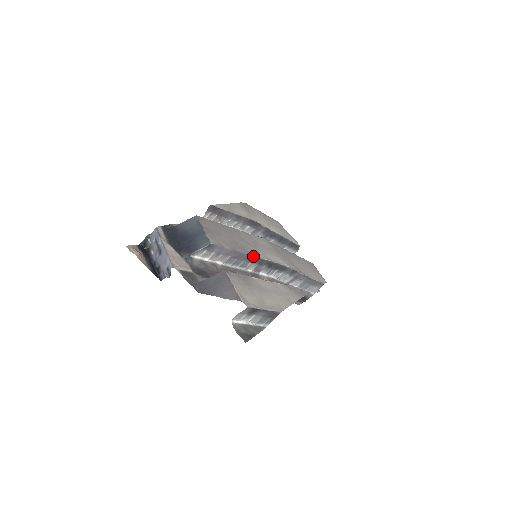
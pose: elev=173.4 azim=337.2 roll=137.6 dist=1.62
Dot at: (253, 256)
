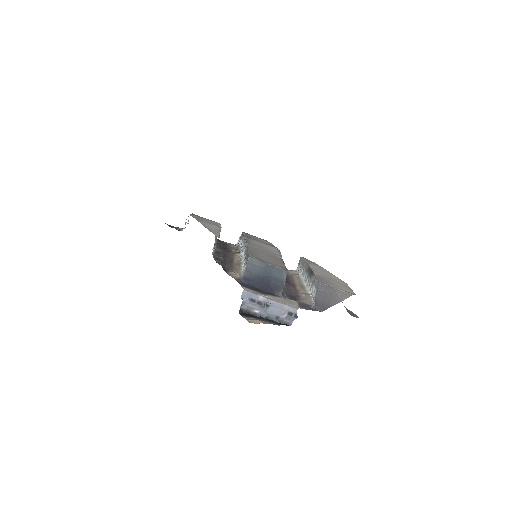
Dot at: occluded
